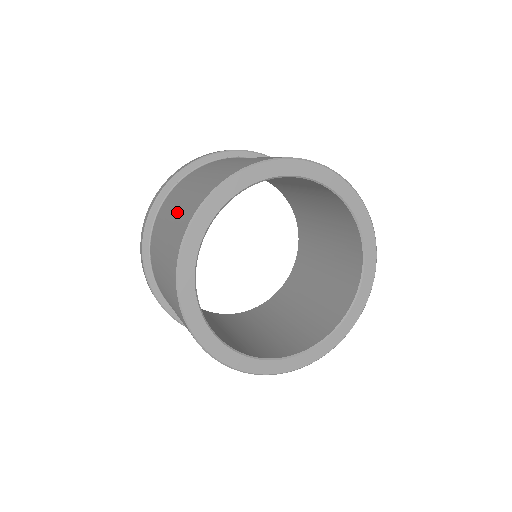
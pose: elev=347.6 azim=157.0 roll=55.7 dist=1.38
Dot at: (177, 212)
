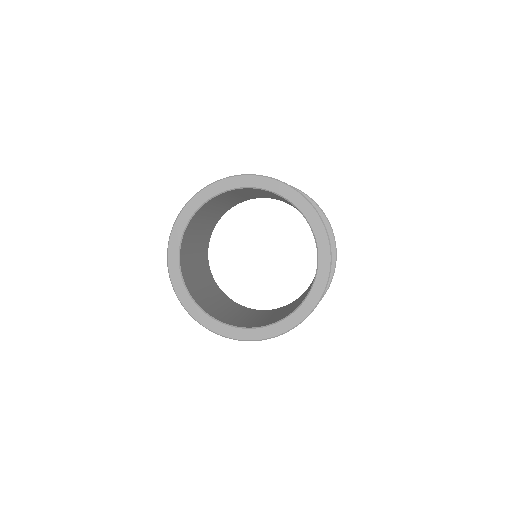
Dot at: occluded
